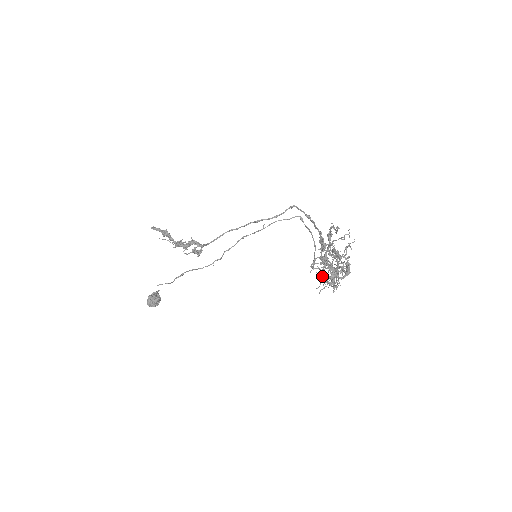
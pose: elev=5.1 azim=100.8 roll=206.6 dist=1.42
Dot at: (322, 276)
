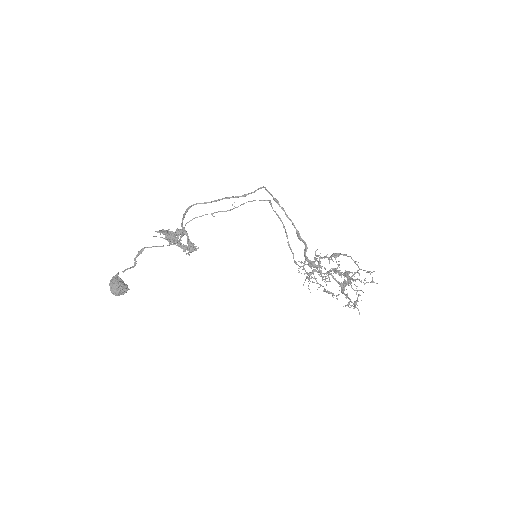
Dot at: occluded
